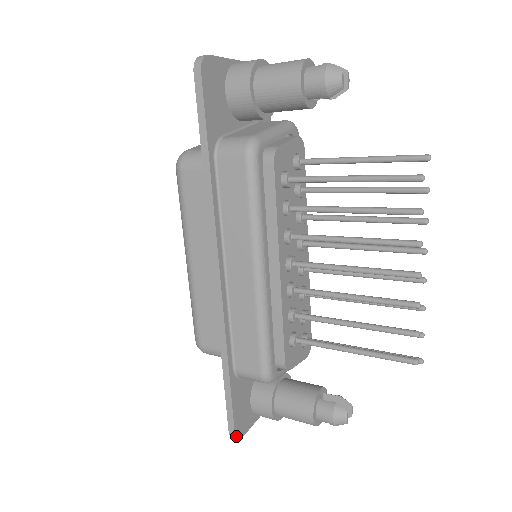
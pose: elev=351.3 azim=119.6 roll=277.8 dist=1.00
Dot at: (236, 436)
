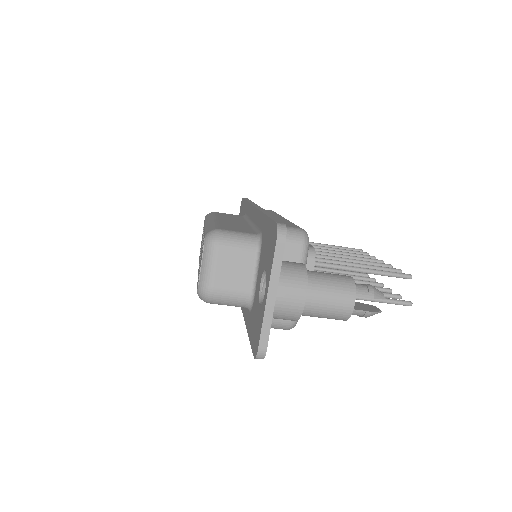
Dot at: (285, 227)
